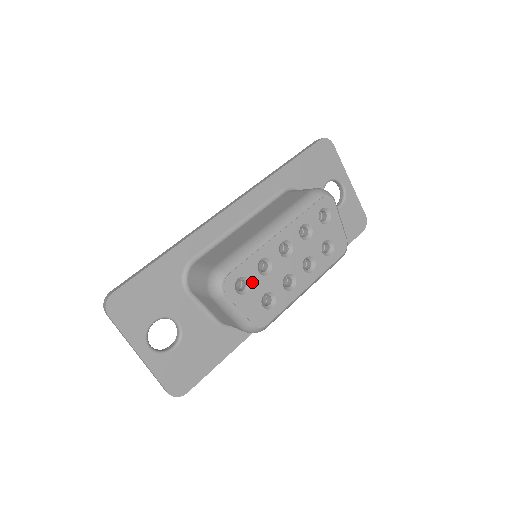
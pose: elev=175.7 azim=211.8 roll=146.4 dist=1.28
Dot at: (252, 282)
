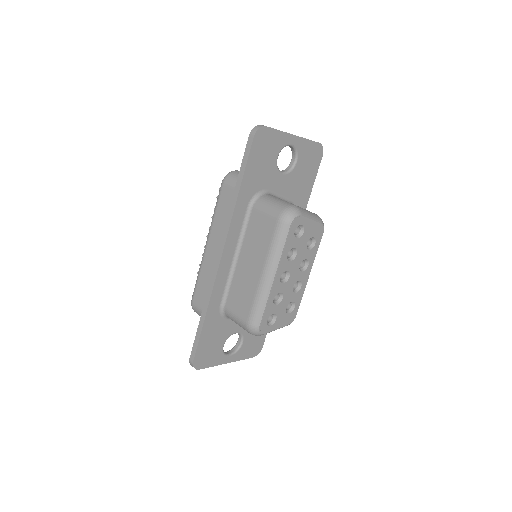
Dot at: (276, 313)
